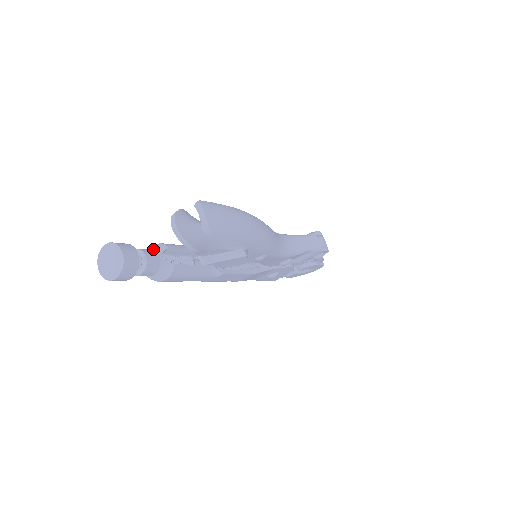
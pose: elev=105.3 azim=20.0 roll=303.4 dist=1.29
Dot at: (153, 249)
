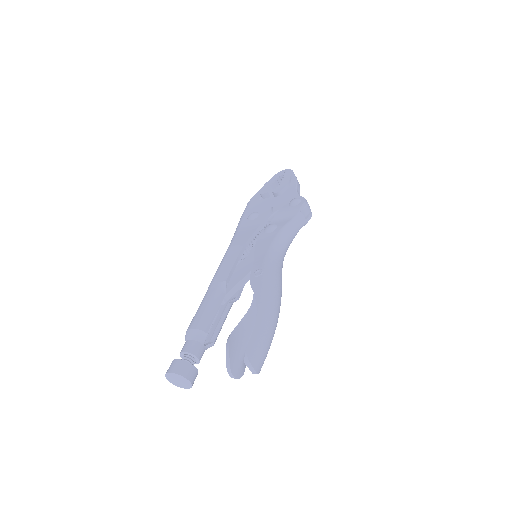
Dot at: (196, 340)
